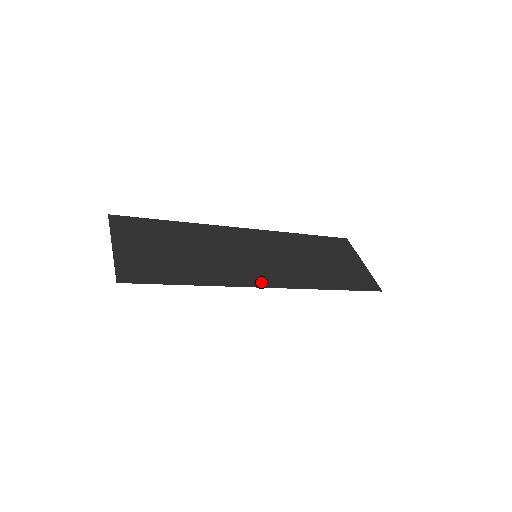
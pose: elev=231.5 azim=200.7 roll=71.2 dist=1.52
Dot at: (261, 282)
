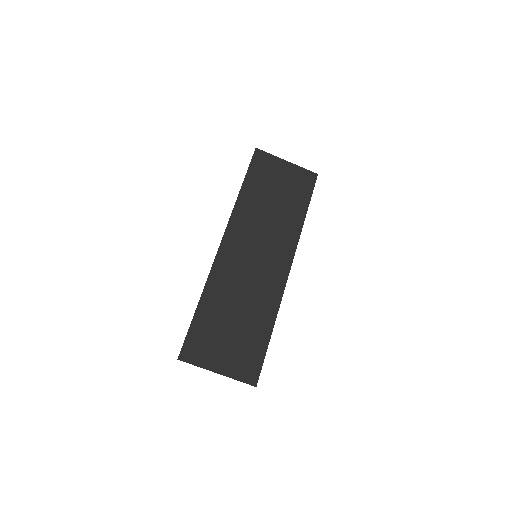
Dot at: (284, 273)
